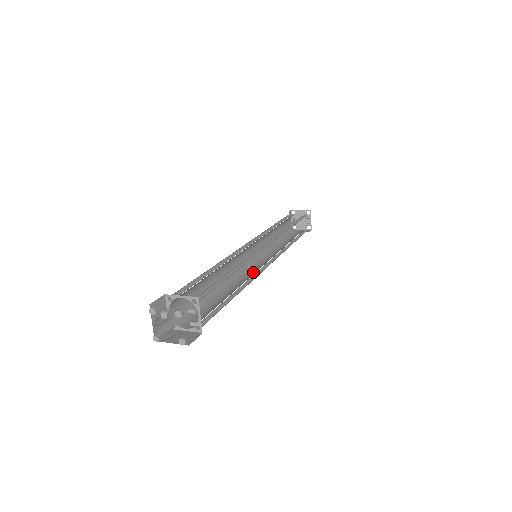
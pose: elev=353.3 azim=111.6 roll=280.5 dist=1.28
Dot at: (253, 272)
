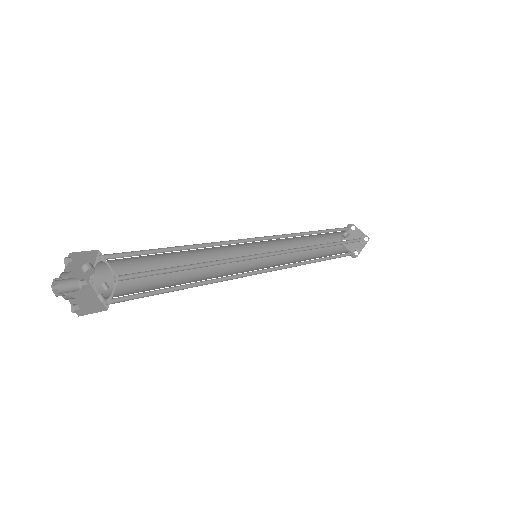
Dot at: (239, 270)
